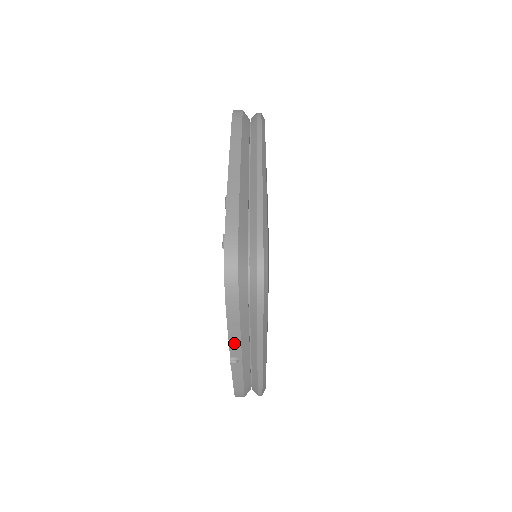
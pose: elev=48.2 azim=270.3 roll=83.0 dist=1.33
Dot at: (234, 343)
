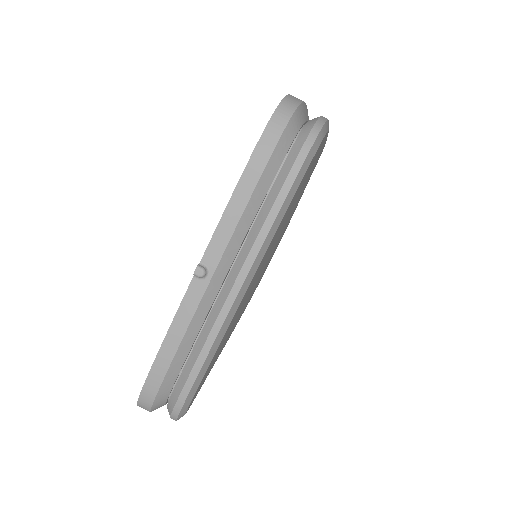
Dot at: (223, 230)
